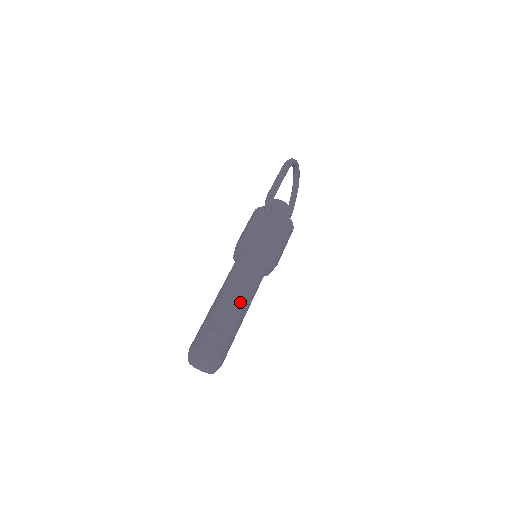
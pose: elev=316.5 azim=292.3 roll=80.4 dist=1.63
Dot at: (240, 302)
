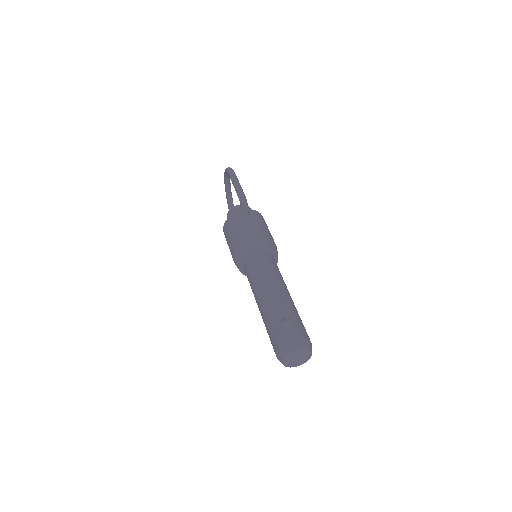
Dot at: (285, 290)
